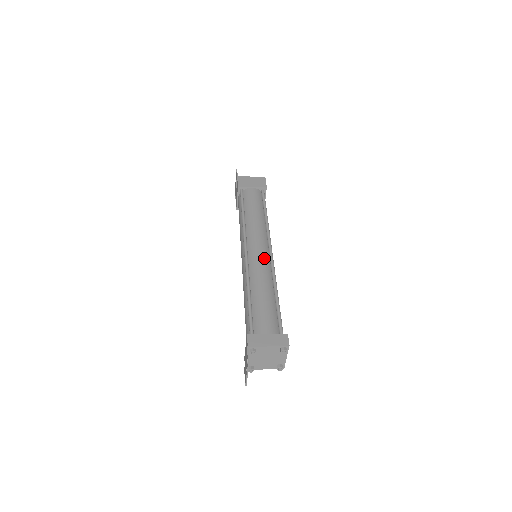
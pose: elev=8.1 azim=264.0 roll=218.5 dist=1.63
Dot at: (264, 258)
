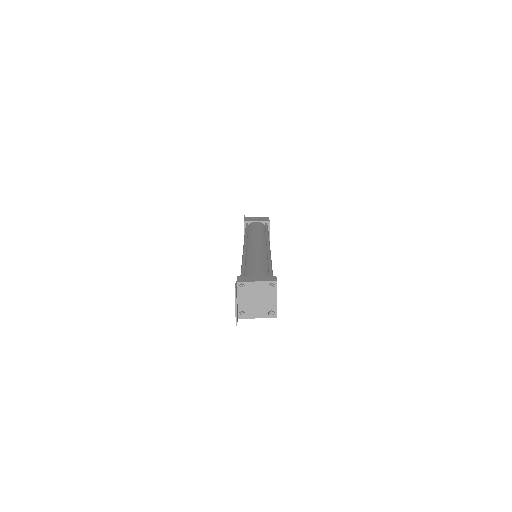
Dot at: (261, 248)
